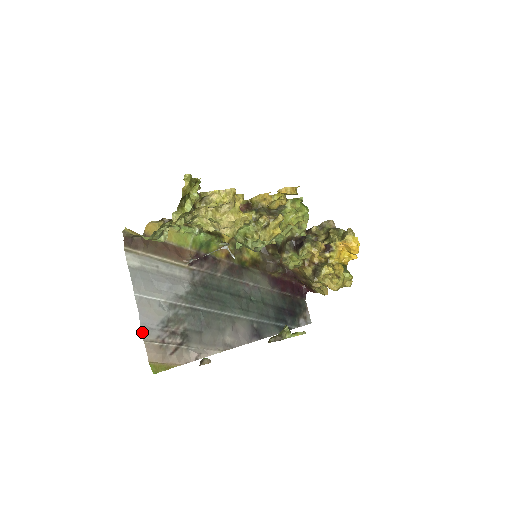
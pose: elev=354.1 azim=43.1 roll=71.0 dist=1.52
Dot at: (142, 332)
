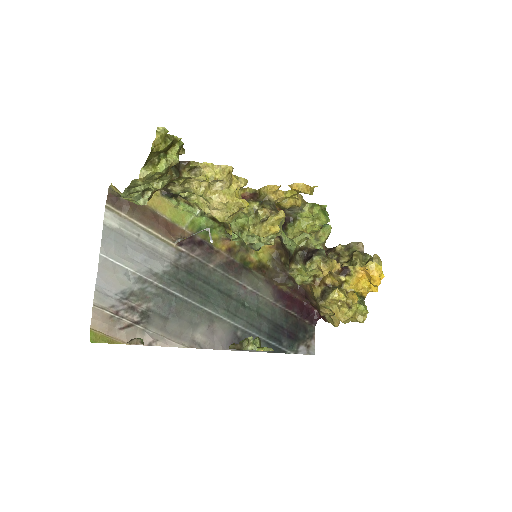
Dot at: (94, 295)
